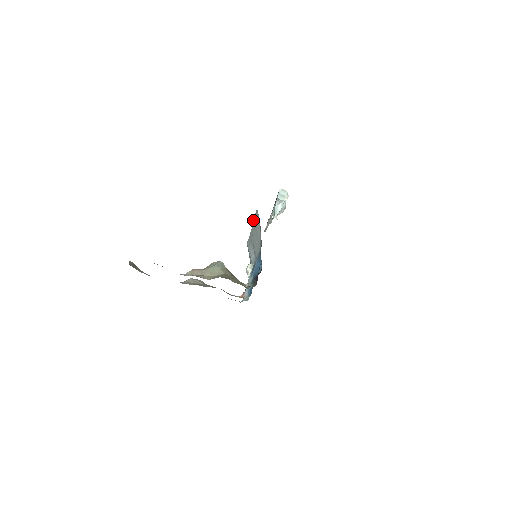
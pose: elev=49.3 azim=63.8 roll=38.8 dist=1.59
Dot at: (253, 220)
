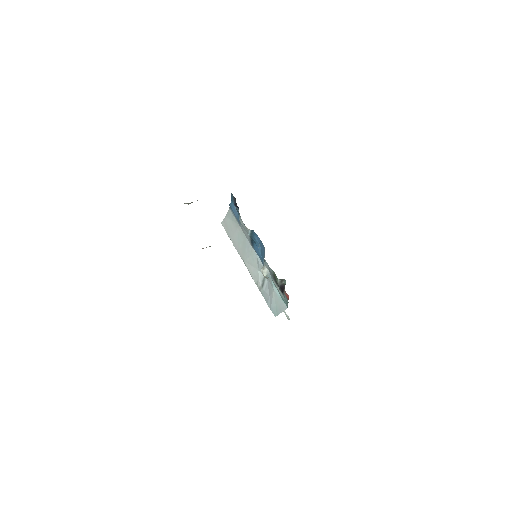
Dot at: (234, 246)
